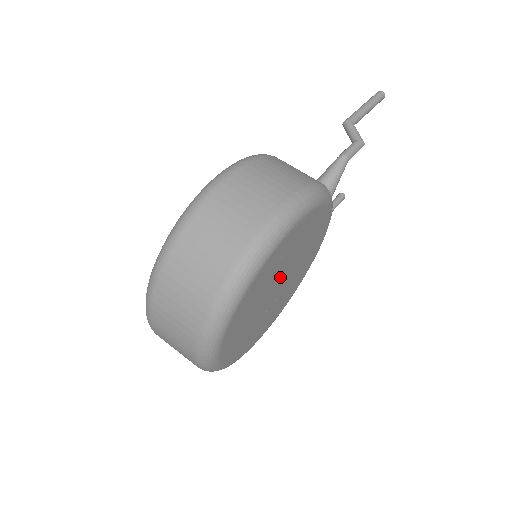
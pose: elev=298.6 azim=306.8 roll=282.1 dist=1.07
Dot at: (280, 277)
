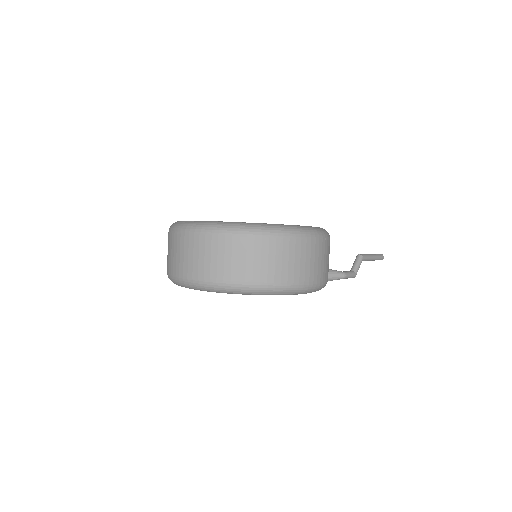
Dot at: occluded
